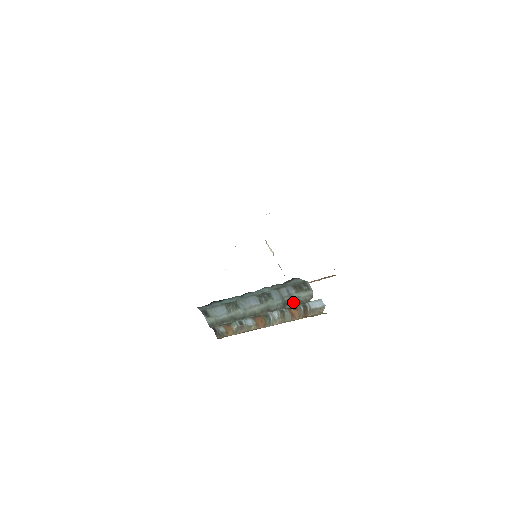
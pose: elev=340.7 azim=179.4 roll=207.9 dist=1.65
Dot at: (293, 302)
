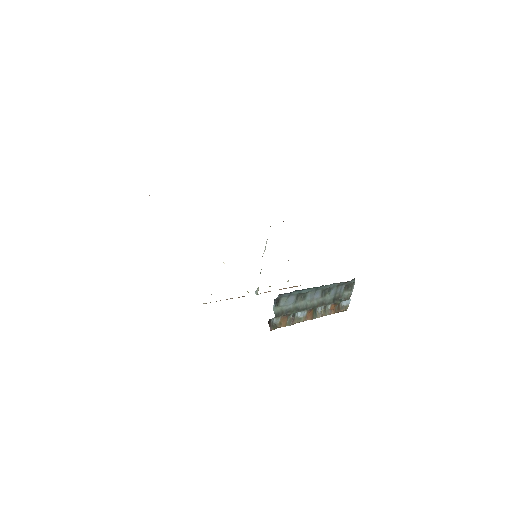
Dot at: (340, 298)
